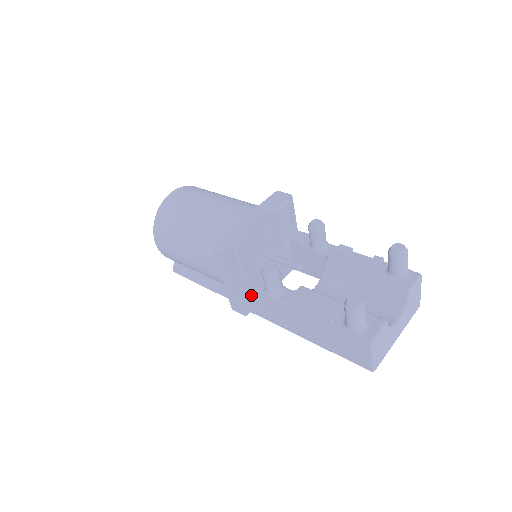
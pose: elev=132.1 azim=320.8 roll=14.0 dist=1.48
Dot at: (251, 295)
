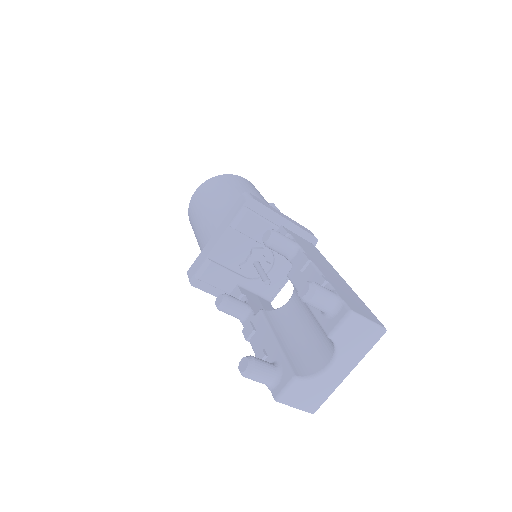
Dot at: occluded
